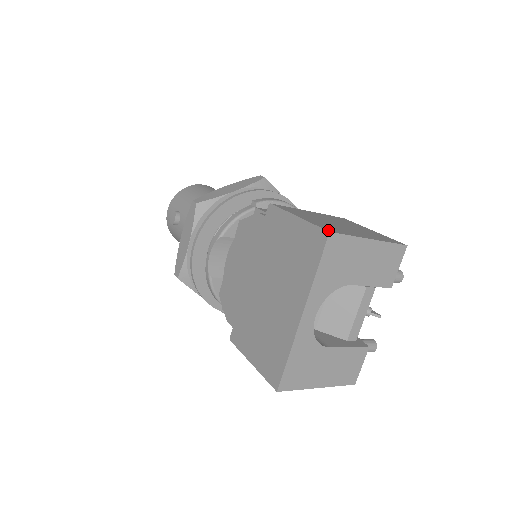
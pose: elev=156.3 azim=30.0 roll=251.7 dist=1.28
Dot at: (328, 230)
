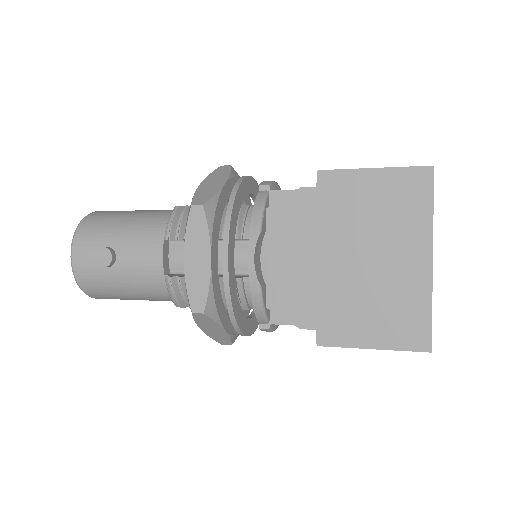
Dot at: (427, 166)
